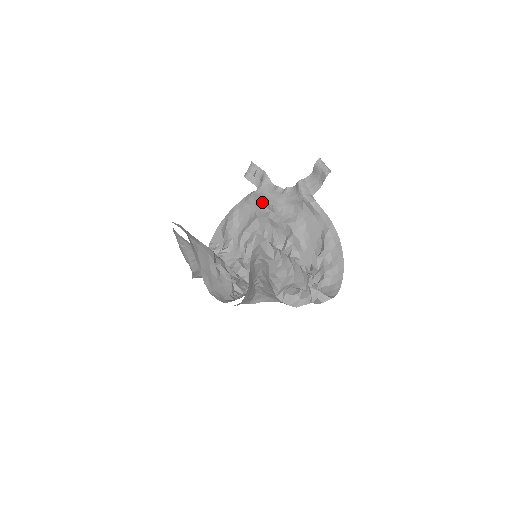
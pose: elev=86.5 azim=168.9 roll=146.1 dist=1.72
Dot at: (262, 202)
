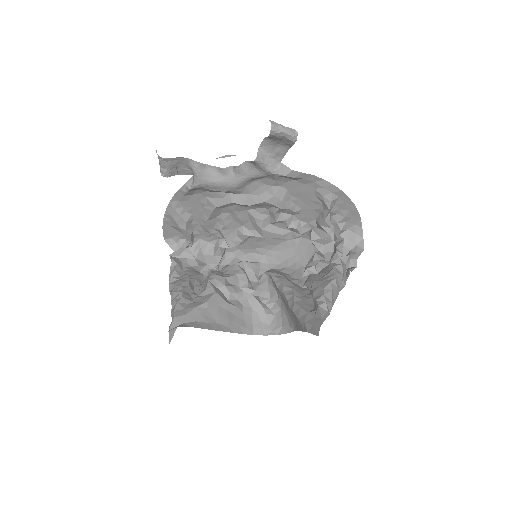
Dot at: (211, 191)
